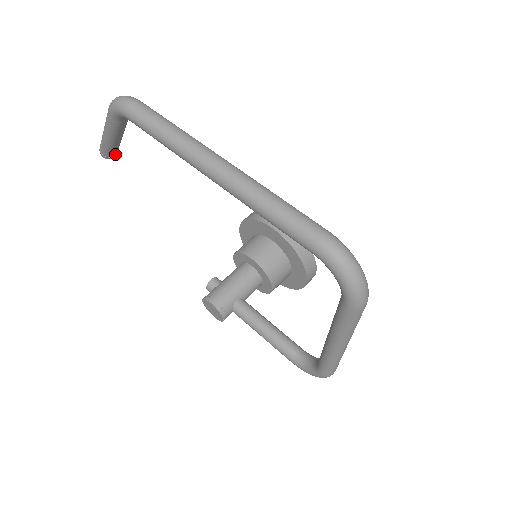
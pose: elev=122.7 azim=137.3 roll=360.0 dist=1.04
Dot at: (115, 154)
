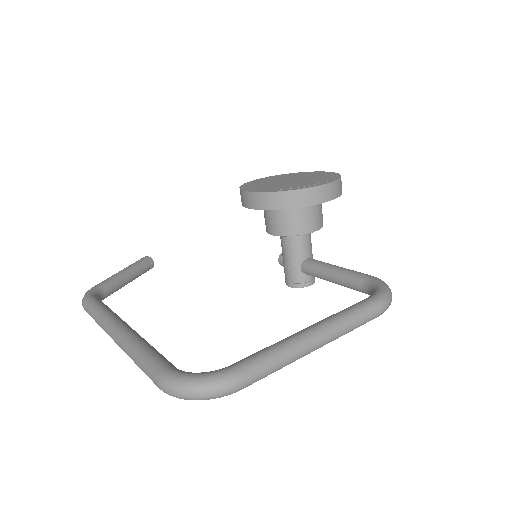
Dot at: (149, 265)
